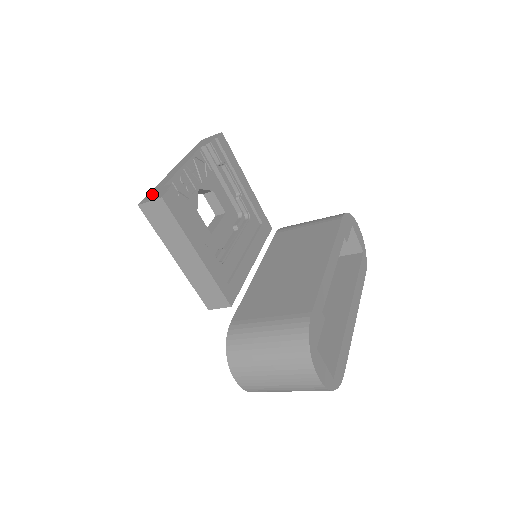
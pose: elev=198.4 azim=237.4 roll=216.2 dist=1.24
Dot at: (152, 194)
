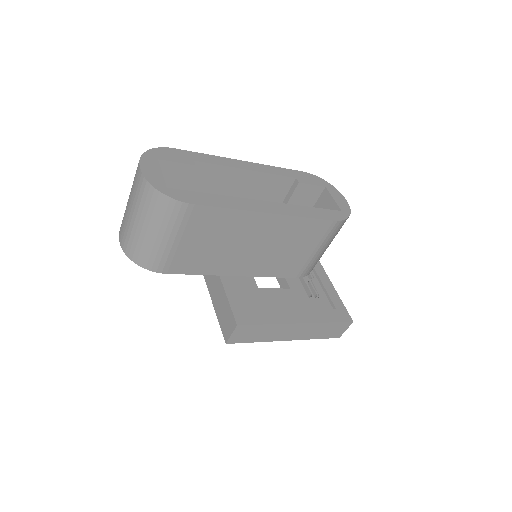
Dot at: occluded
